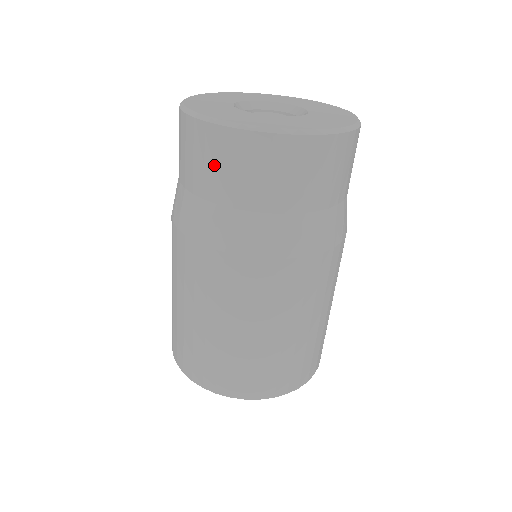
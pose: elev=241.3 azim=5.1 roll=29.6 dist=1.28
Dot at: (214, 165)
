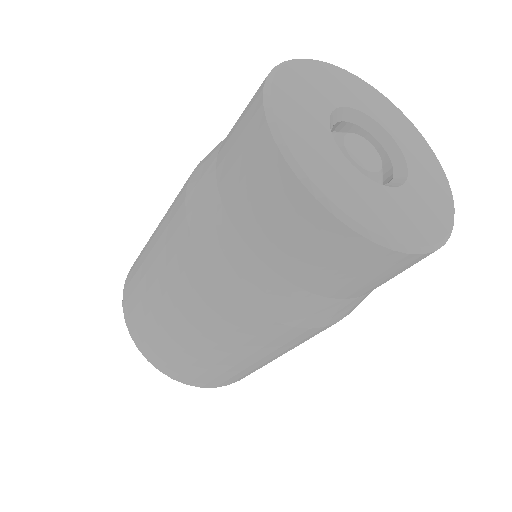
Dot at: (265, 207)
